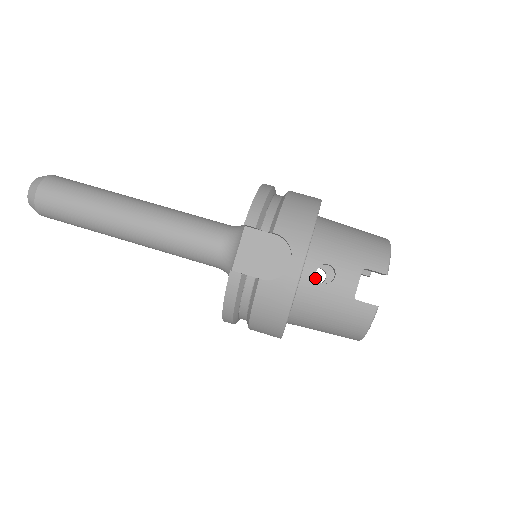
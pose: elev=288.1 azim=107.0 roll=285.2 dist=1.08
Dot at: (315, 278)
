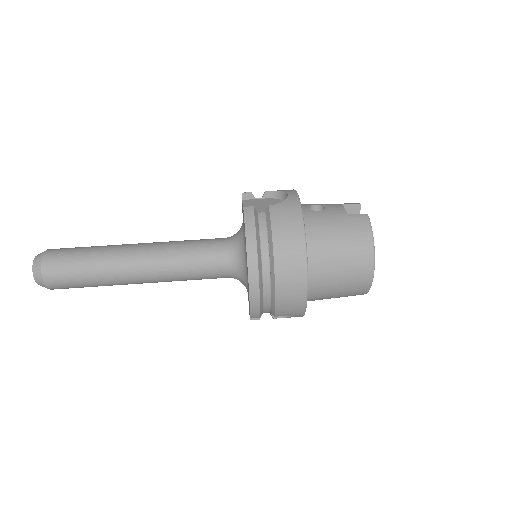
Dot at: (311, 210)
